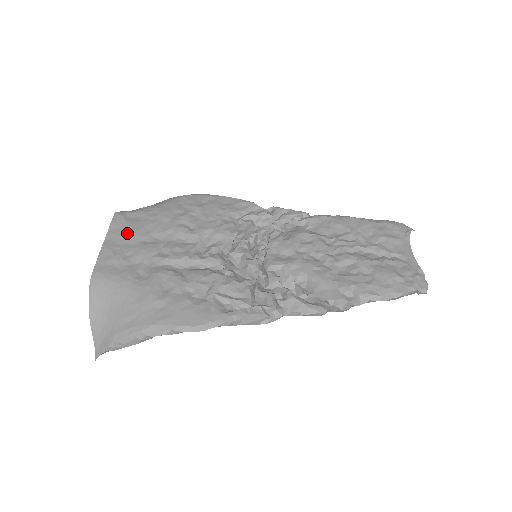
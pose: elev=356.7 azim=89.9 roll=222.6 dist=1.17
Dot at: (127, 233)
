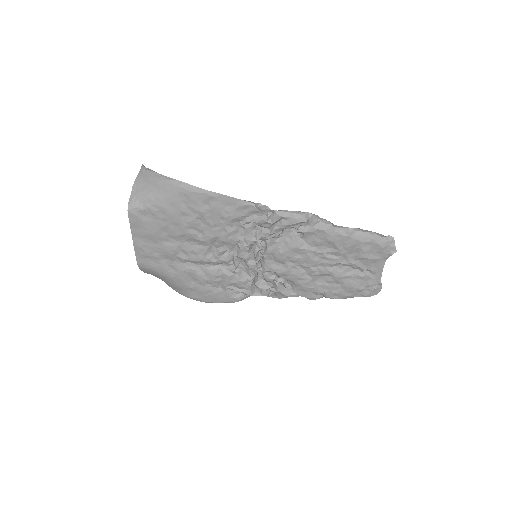
Dot at: (148, 234)
